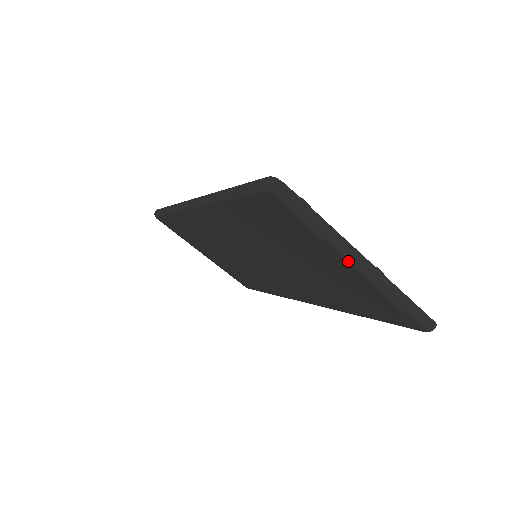
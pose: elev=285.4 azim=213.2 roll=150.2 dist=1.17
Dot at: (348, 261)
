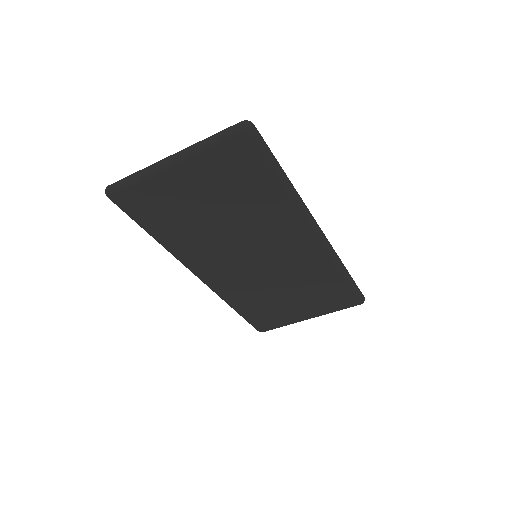
Dot at: (165, 168)
